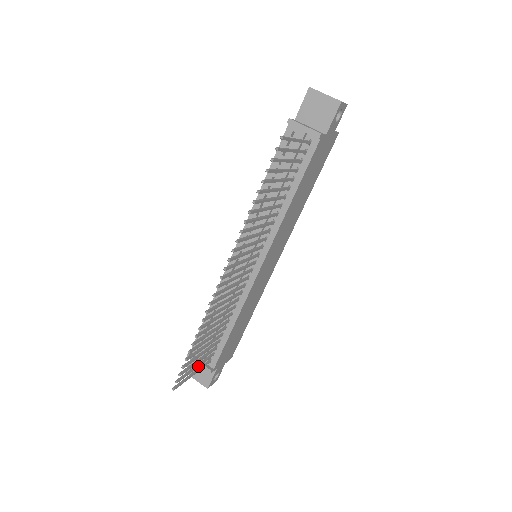
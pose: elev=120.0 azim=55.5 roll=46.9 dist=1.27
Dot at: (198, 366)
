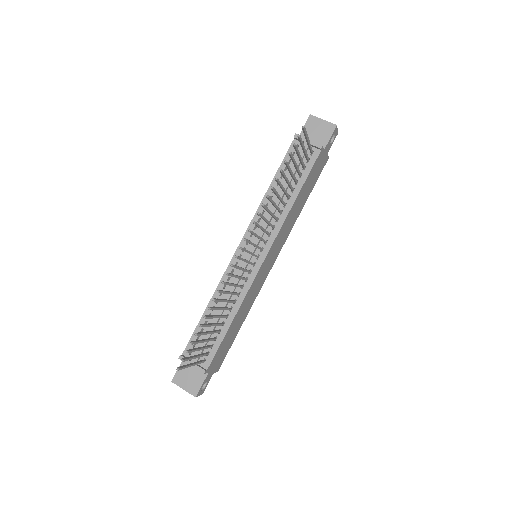
Dot at: (198, 356)
